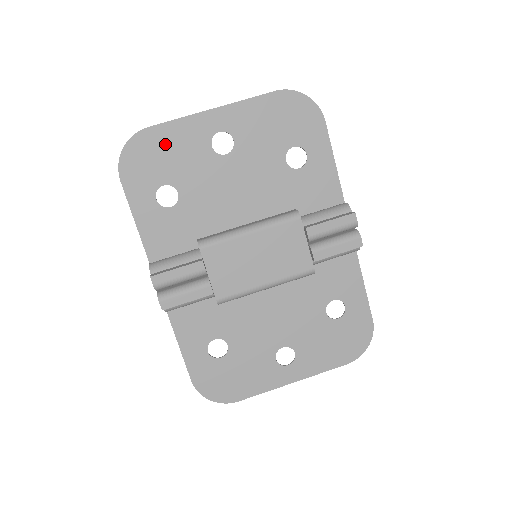
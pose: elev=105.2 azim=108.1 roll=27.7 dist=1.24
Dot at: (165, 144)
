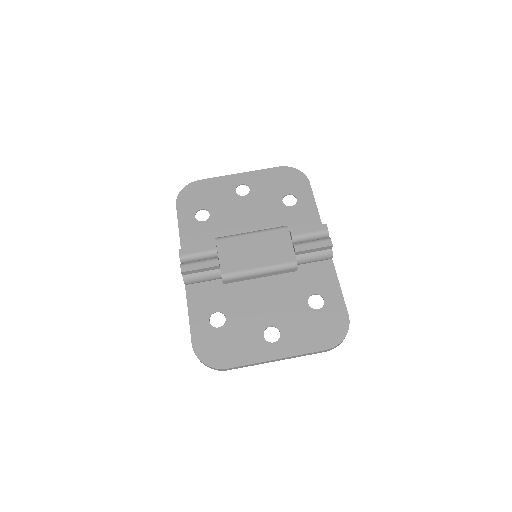
Dot at: (207, 188)
